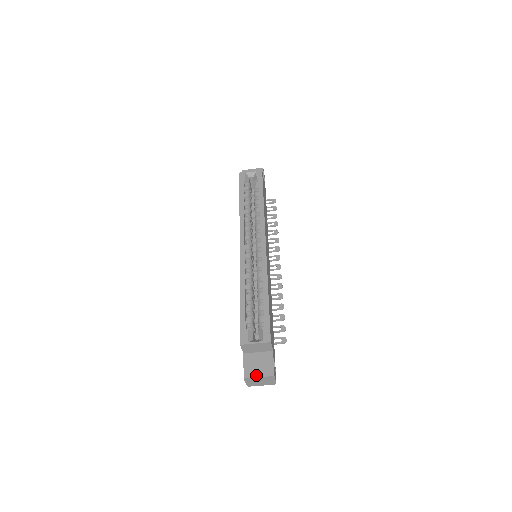
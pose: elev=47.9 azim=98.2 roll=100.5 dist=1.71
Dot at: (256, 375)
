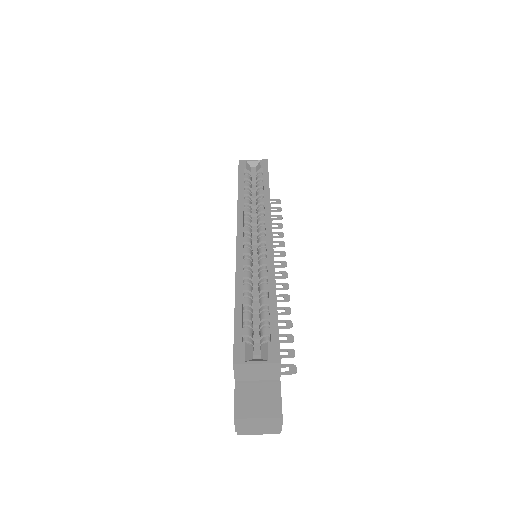
Dot at: (254, 414)
